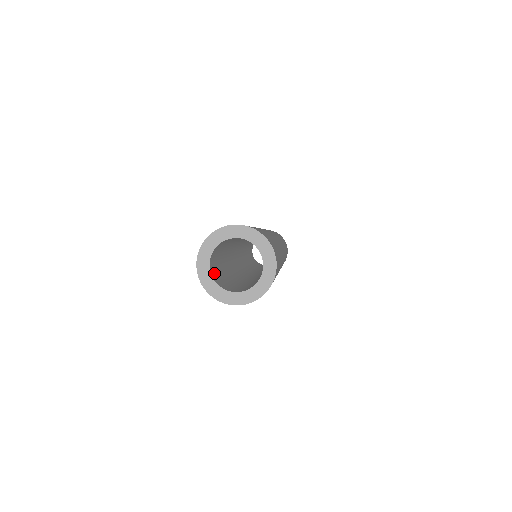
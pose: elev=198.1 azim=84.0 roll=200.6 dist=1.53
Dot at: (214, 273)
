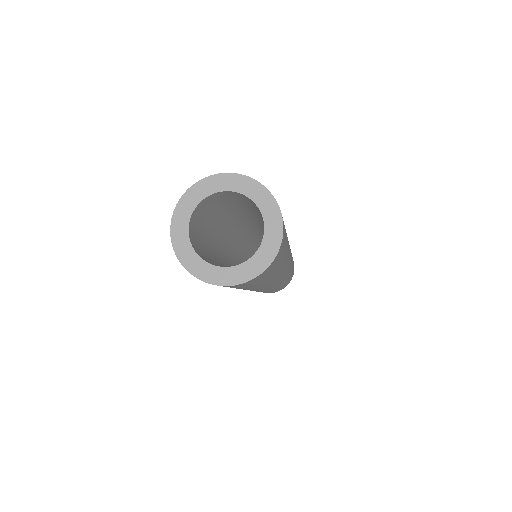
Dot at: (195, 244)
